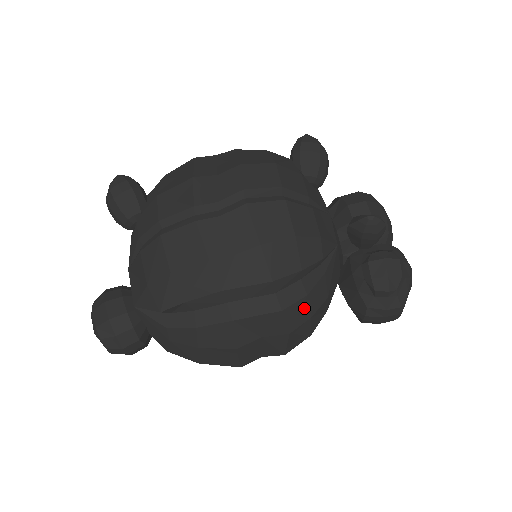
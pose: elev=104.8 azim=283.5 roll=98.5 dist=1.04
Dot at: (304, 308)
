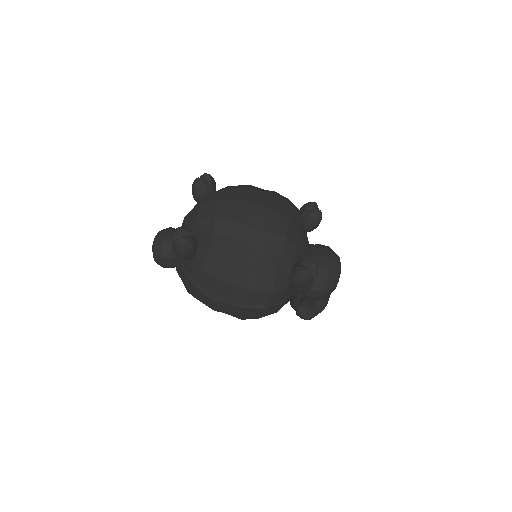
Dot at: occluded
